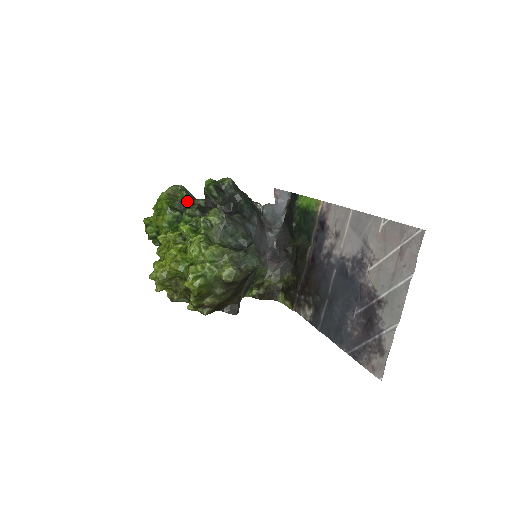
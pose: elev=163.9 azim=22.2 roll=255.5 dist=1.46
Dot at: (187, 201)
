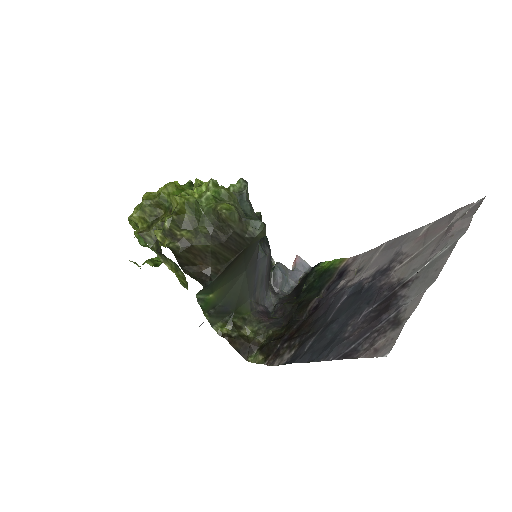
Dot at: occluded
